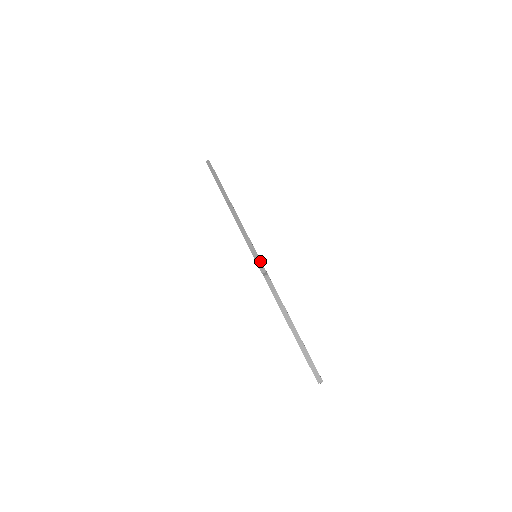
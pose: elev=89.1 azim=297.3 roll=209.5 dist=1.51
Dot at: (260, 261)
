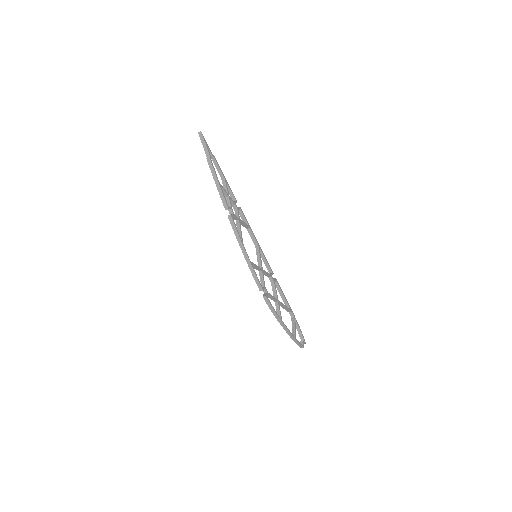
Dot at: (258, 281)
